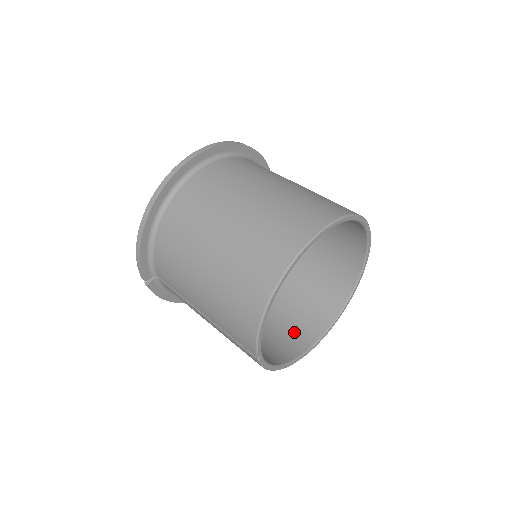
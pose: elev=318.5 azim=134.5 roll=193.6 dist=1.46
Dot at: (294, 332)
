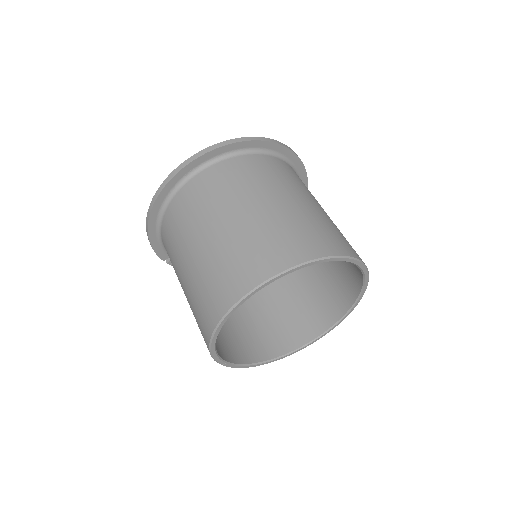
Dot at: (294, 326)
